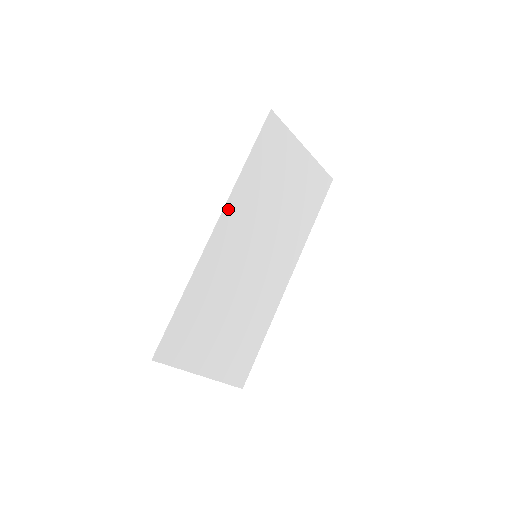
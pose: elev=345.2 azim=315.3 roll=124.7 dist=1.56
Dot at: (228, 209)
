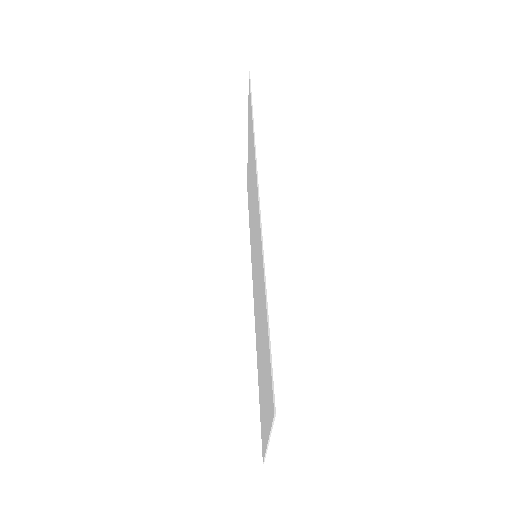
Dot at: occluded
